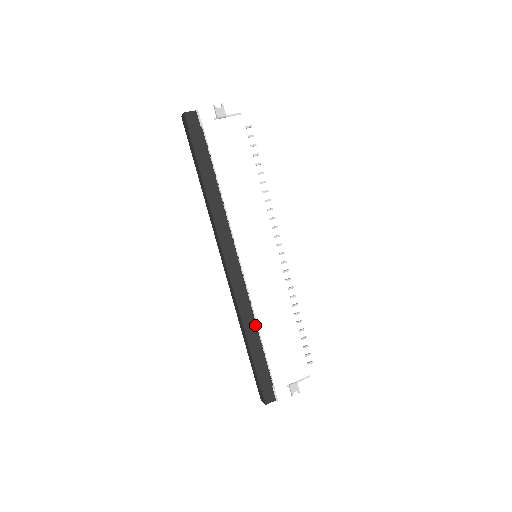
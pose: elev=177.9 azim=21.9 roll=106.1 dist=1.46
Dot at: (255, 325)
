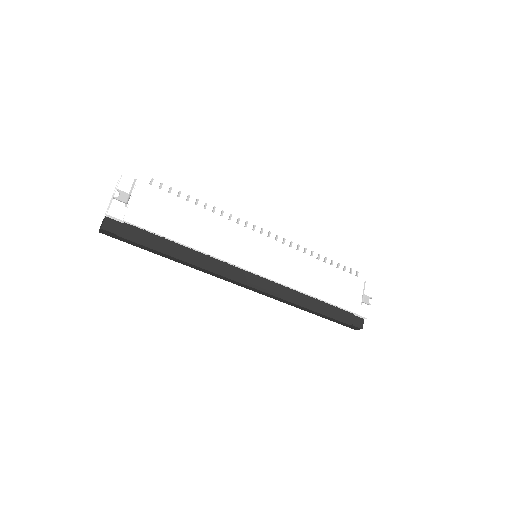
Dot at: (305, 296)
